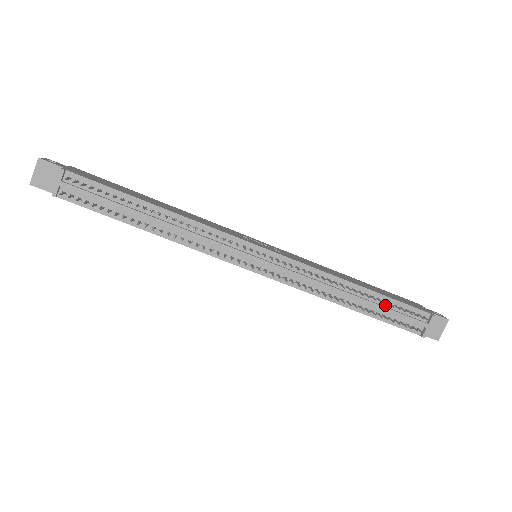
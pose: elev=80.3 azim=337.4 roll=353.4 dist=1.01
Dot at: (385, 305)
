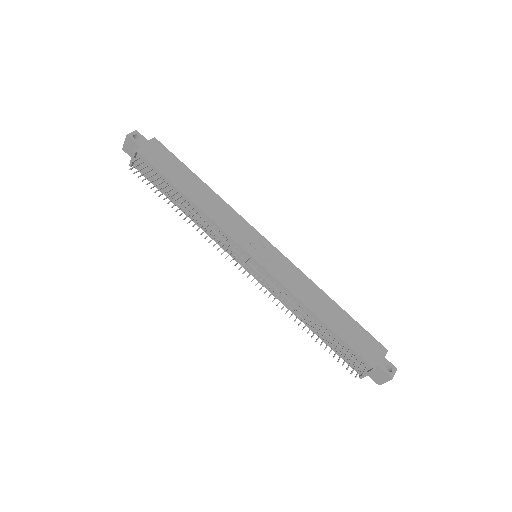
Dot at: (336, 341)
